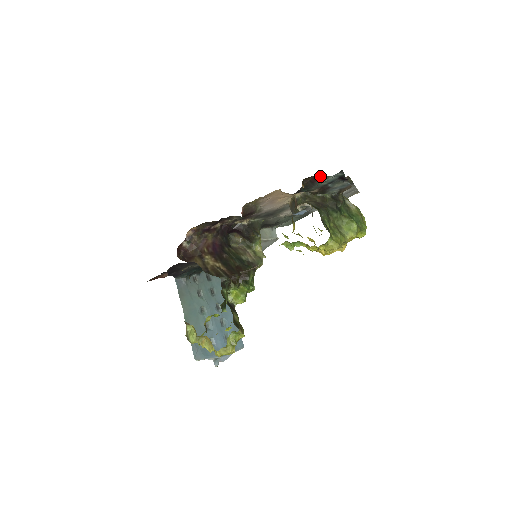
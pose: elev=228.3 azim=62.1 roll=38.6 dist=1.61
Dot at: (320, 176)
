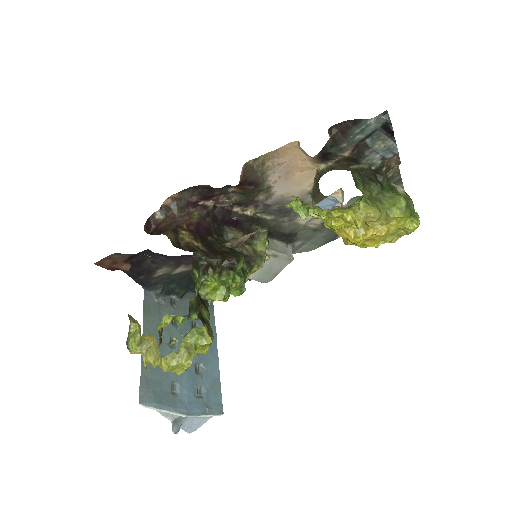
Dot at: (355, 121)
